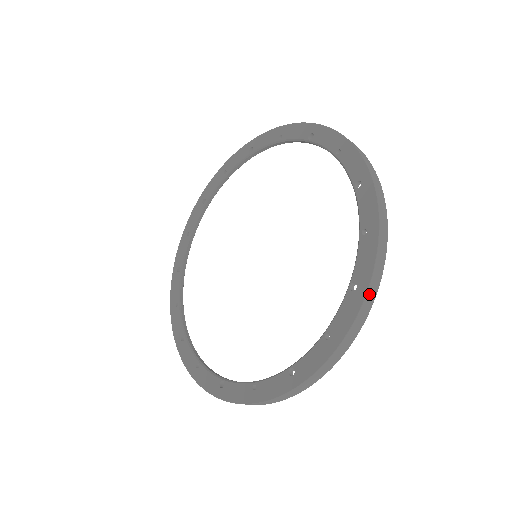
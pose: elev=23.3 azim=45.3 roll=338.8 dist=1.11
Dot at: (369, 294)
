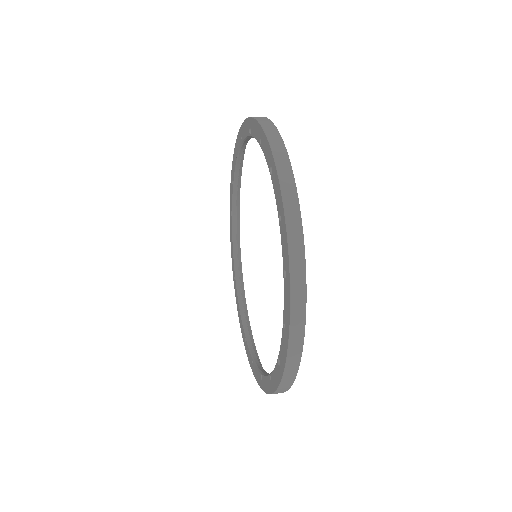
Dot at: (286, 376)
